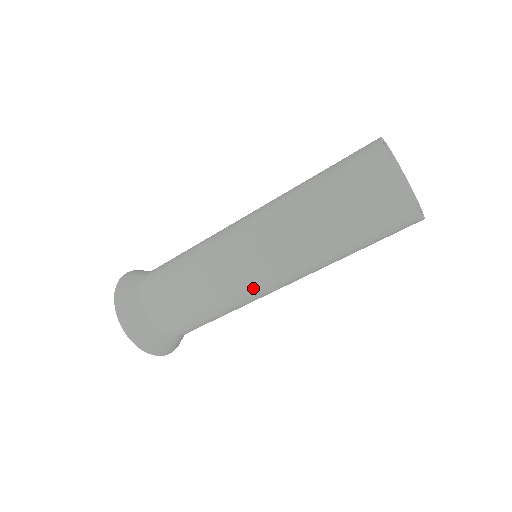
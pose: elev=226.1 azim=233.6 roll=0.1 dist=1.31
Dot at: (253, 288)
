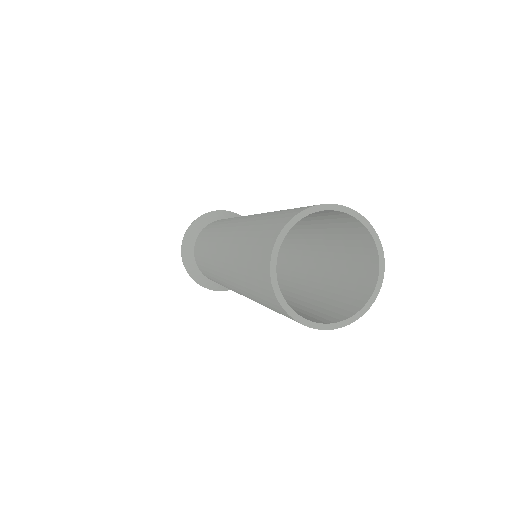
Dot at: (227, 285)
